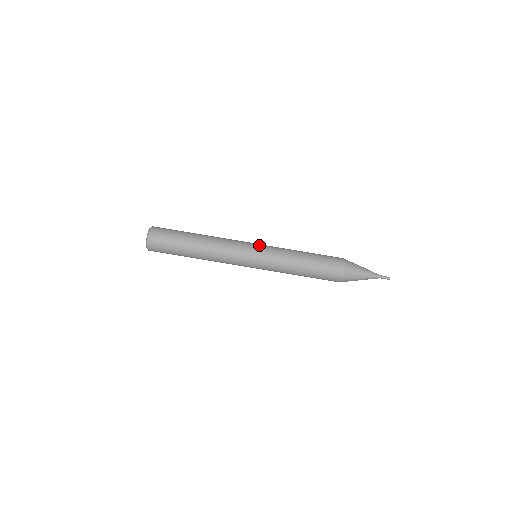
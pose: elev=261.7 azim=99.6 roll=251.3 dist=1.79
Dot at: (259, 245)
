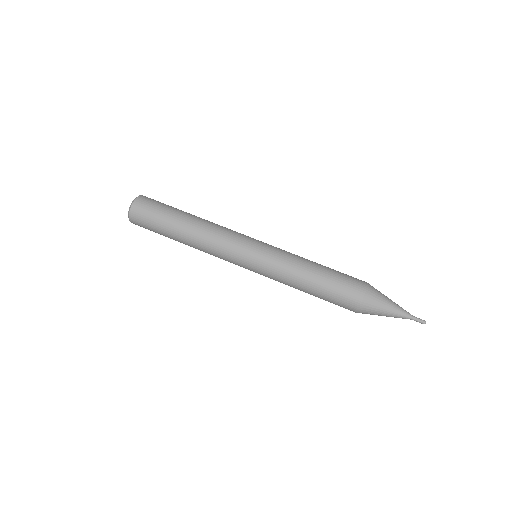
Dot at: (262, 242)
